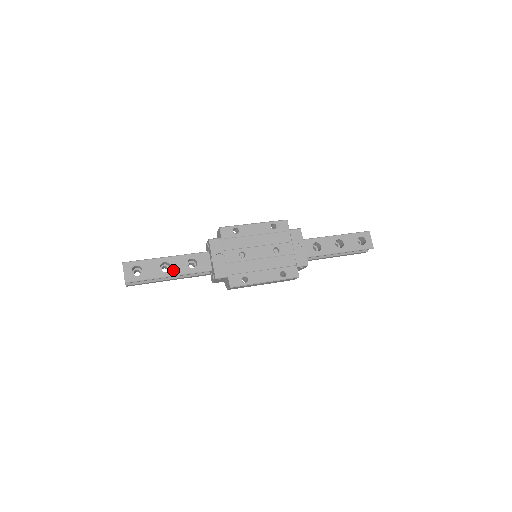
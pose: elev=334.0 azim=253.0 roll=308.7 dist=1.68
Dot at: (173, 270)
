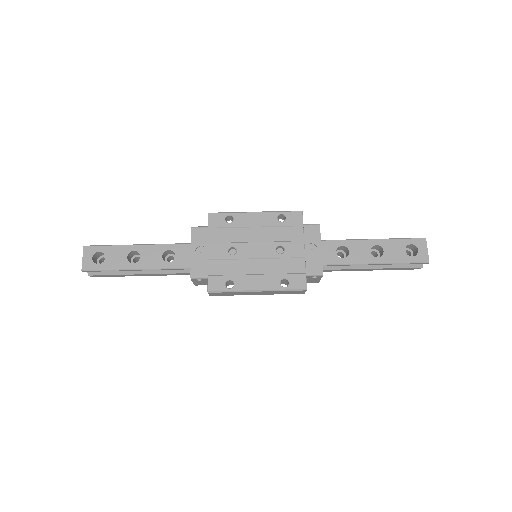
Dot at: (143, 262)
